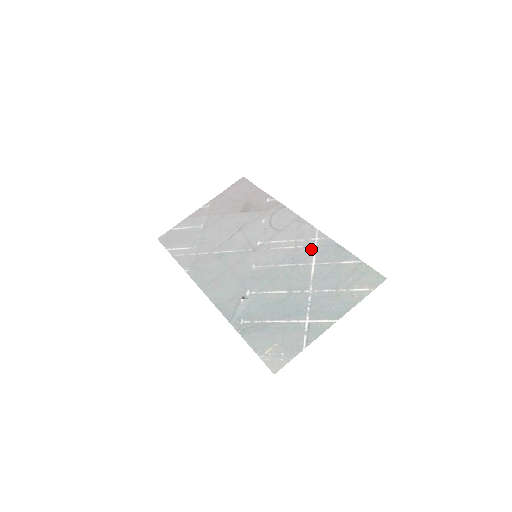
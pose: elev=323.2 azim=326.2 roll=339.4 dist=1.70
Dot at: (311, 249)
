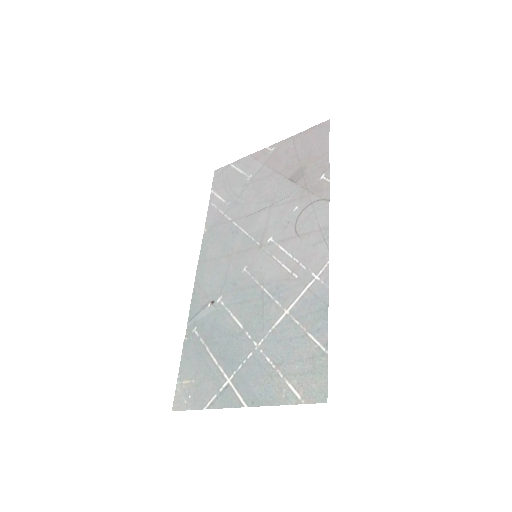
Dot at: (300, 288)
